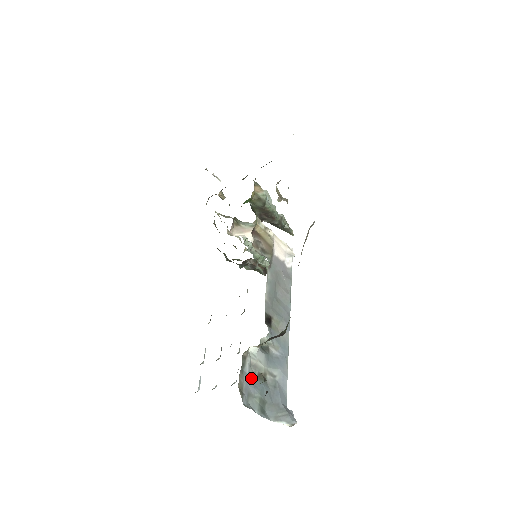
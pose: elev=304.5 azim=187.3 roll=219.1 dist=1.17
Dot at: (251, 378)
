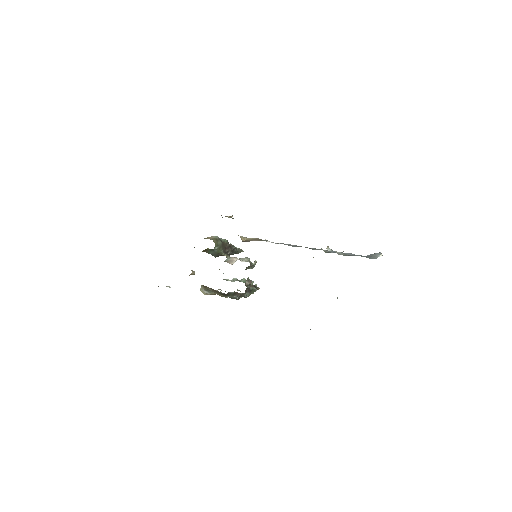
Dot at: occluded
